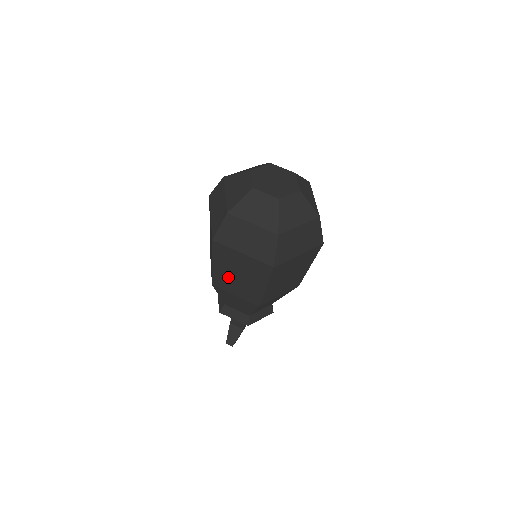
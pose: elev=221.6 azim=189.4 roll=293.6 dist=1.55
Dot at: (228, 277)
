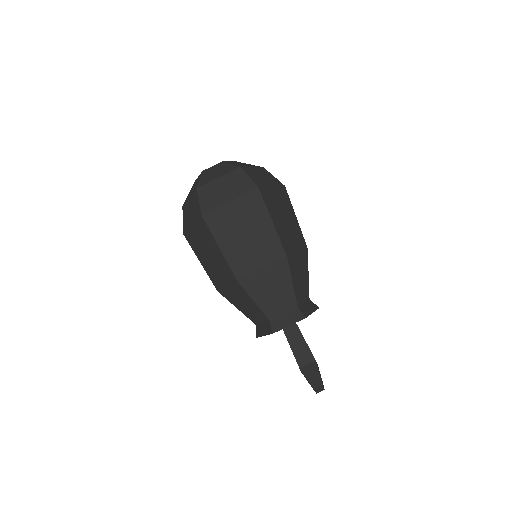
Dot at: (240, 249)
